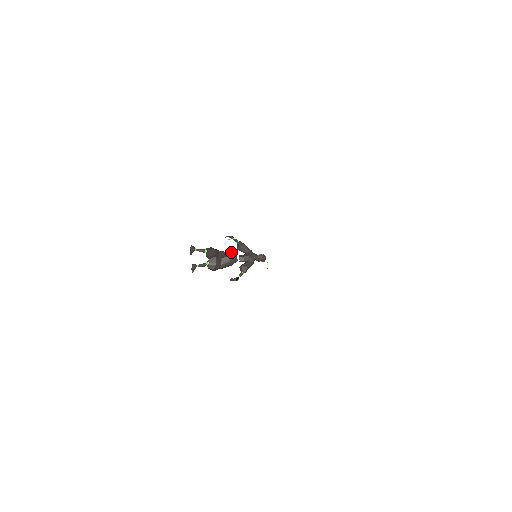
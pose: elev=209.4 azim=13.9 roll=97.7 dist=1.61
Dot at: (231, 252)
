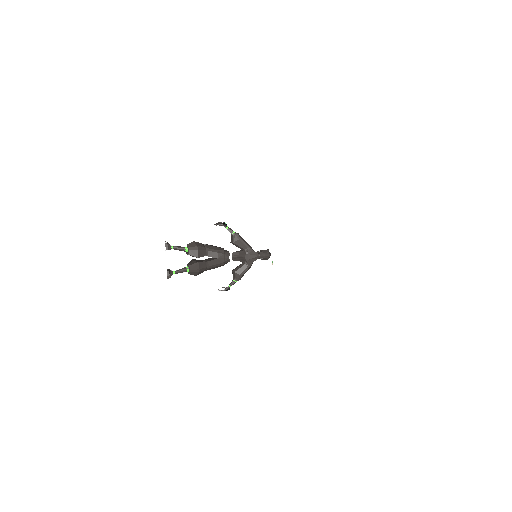
Dot at: (221, 250)
